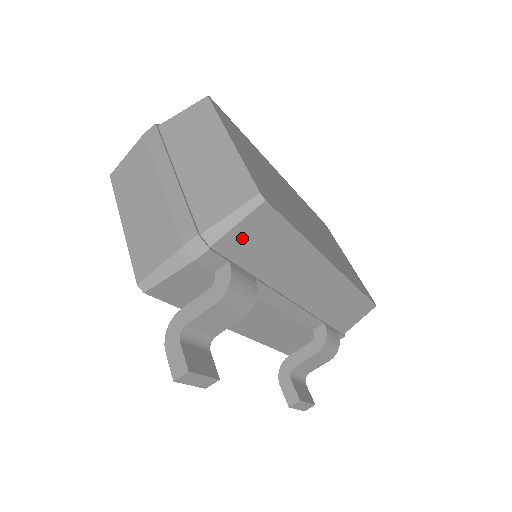
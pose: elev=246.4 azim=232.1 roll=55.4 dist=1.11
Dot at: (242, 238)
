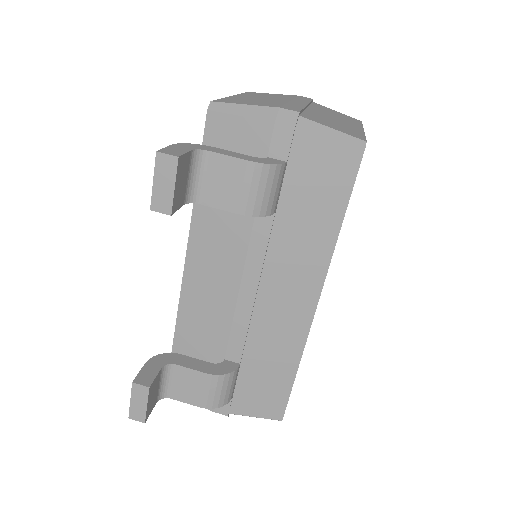
Dot at: (316, 157)
